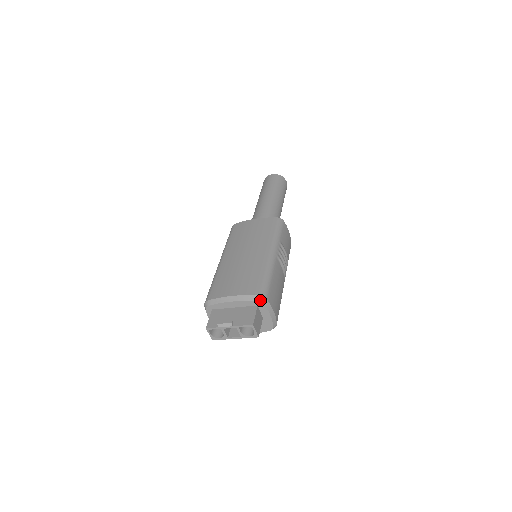
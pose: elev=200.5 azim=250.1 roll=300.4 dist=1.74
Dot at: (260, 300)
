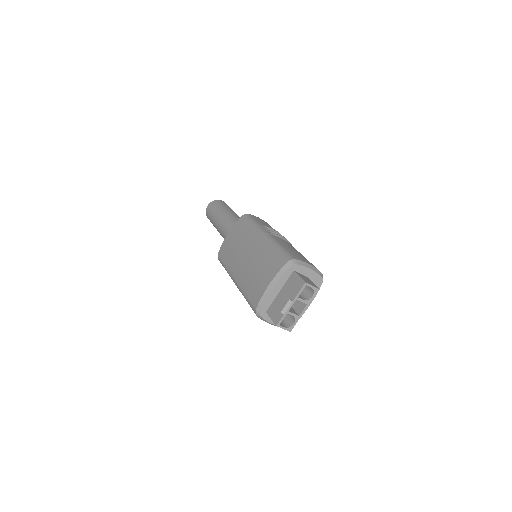
Dot at: (291, 264)
